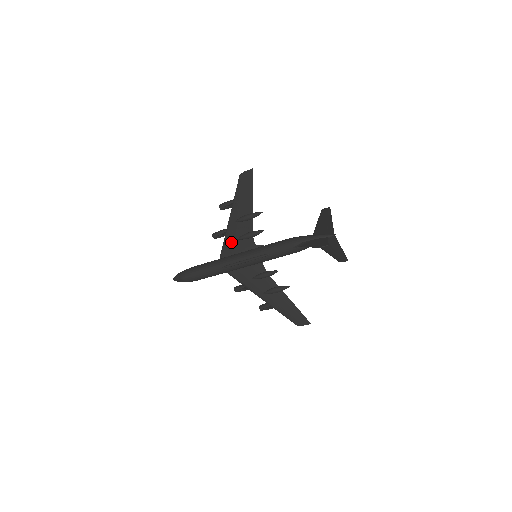
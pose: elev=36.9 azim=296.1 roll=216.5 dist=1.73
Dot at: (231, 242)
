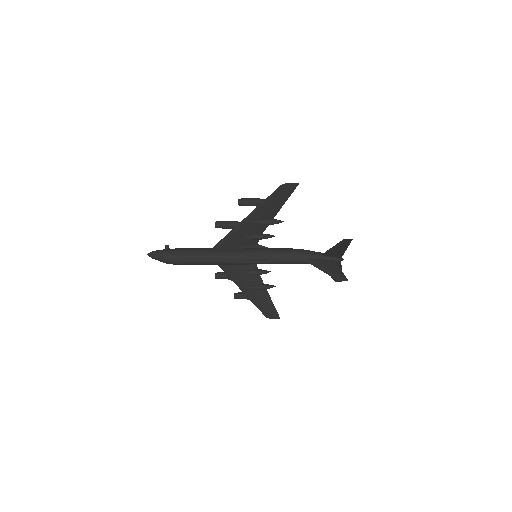
Dot at: (236, 238)
